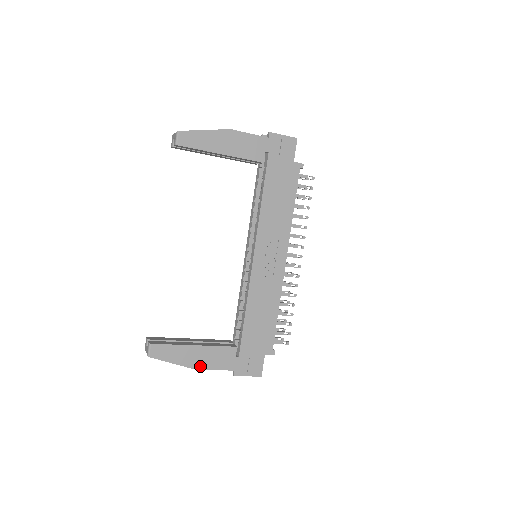
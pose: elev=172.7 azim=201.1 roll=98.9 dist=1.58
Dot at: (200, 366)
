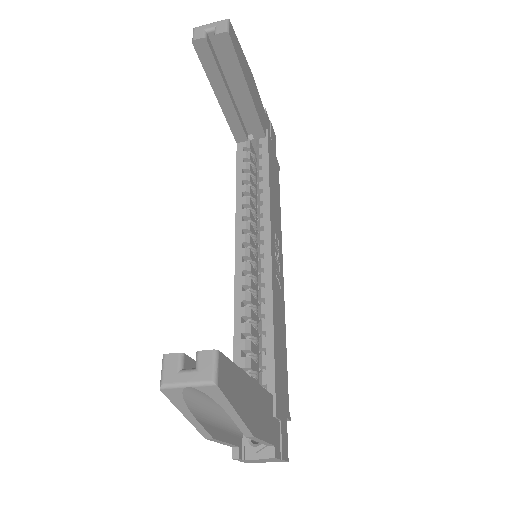
Dot at: (255, 428)
